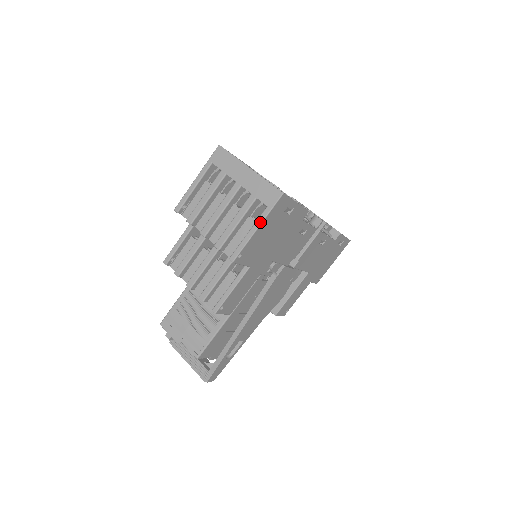
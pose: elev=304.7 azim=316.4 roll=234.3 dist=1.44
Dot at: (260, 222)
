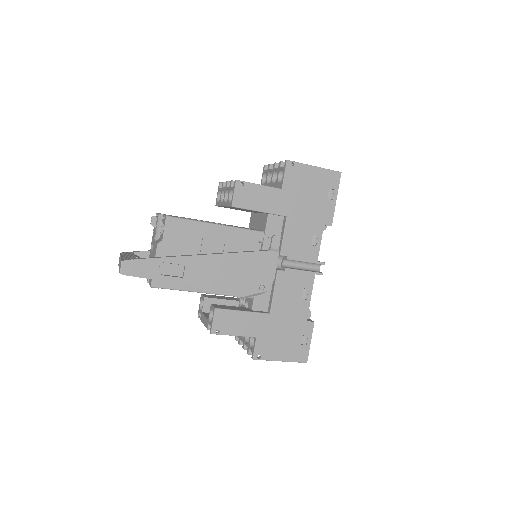
Dot at: (318, 167)
